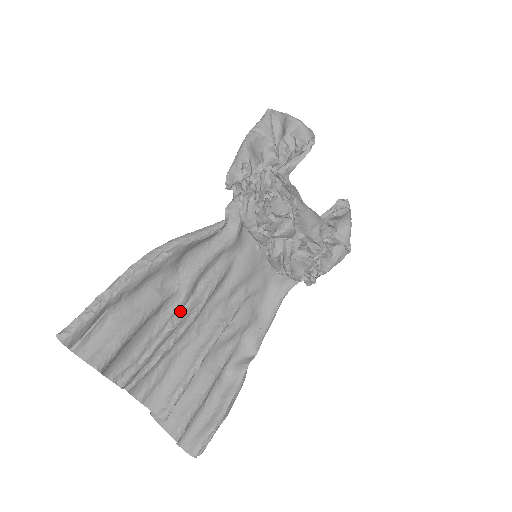
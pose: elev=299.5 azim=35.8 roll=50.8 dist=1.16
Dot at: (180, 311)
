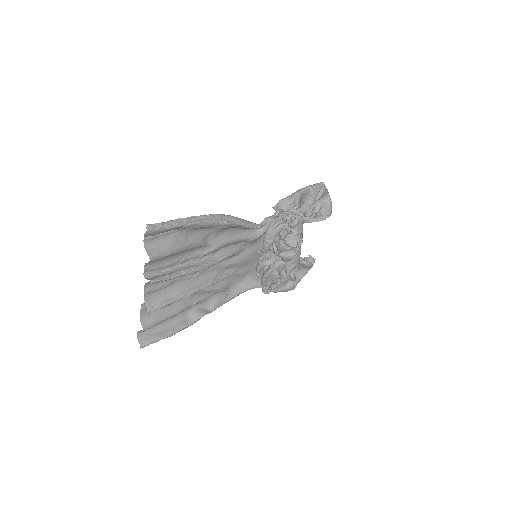
Dot at: (201, 257)
